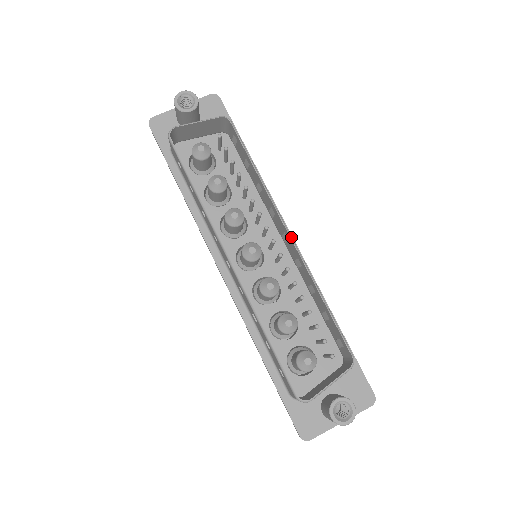
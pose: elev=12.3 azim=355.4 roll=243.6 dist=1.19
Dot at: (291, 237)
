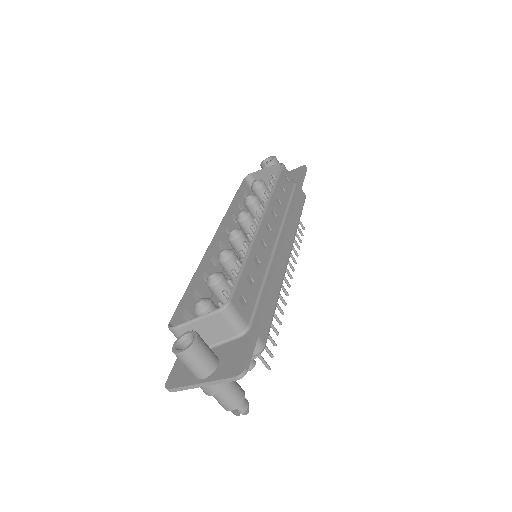
Dot at: (260, 220)
